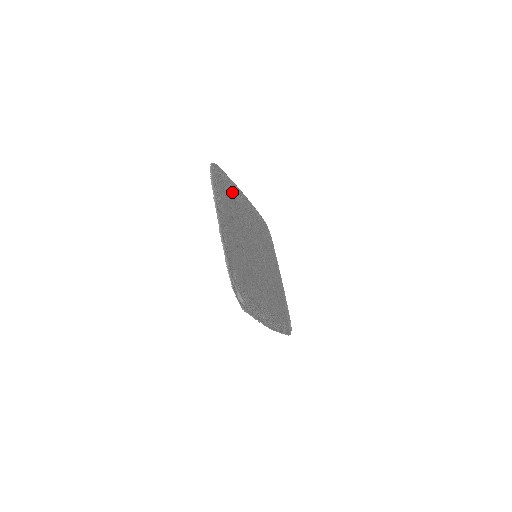
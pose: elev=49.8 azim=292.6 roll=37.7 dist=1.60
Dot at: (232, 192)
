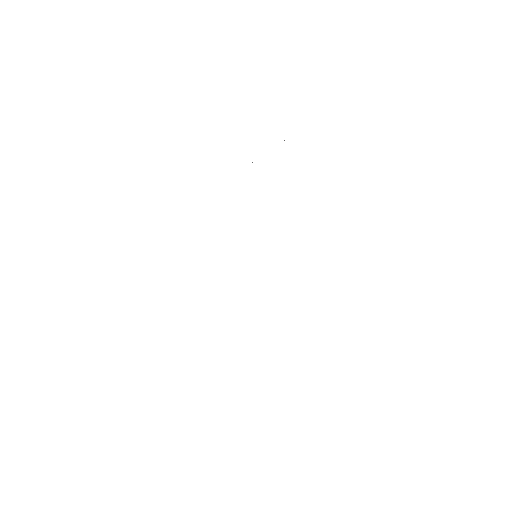
Dot at: occluded
